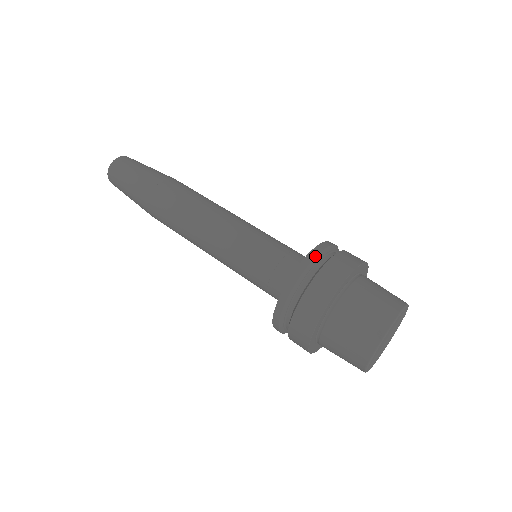
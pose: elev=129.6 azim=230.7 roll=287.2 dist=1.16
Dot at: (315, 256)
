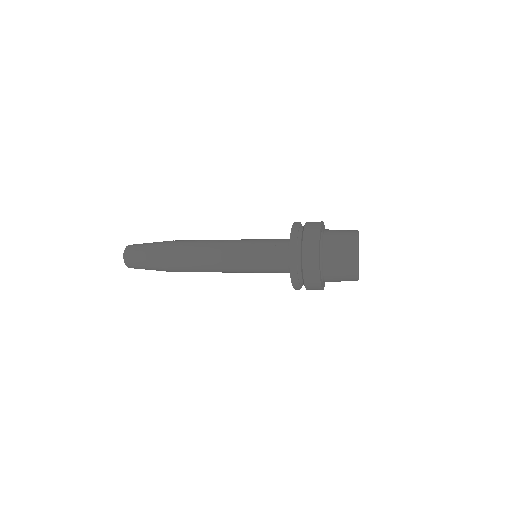
Dot at: occluded
